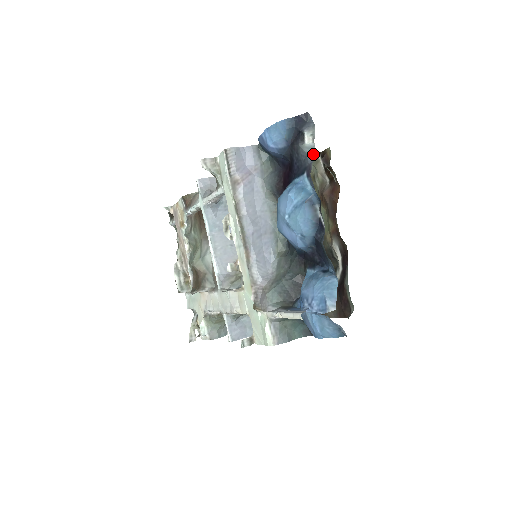
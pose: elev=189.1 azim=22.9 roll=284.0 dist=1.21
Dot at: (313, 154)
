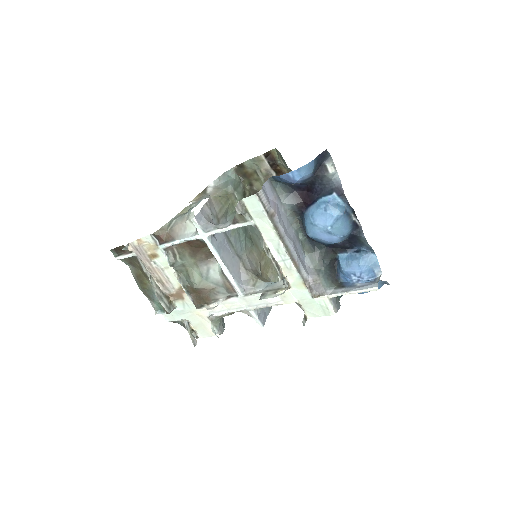
Dot at: (339, 179)
